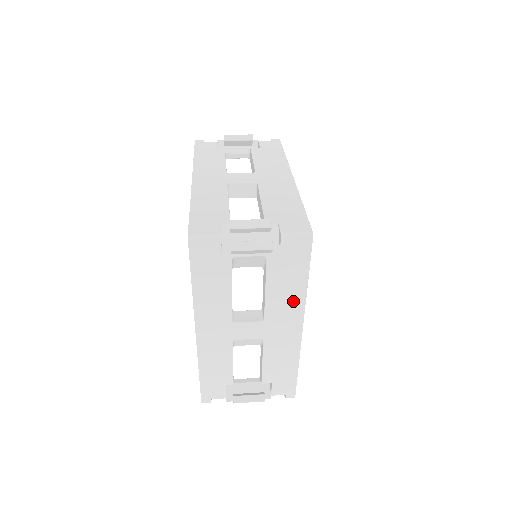
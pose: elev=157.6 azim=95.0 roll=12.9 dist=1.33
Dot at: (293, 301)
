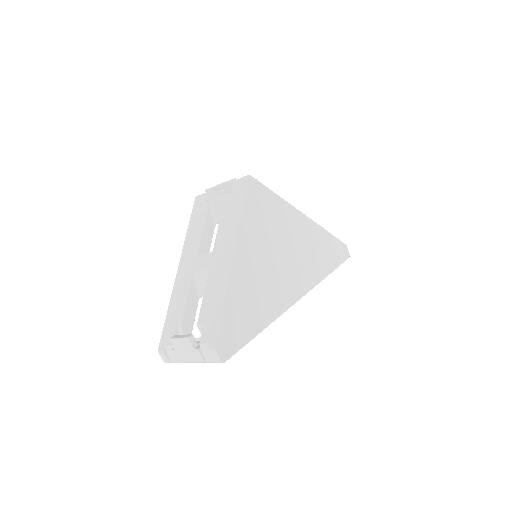
Dot at: (231, 229)
